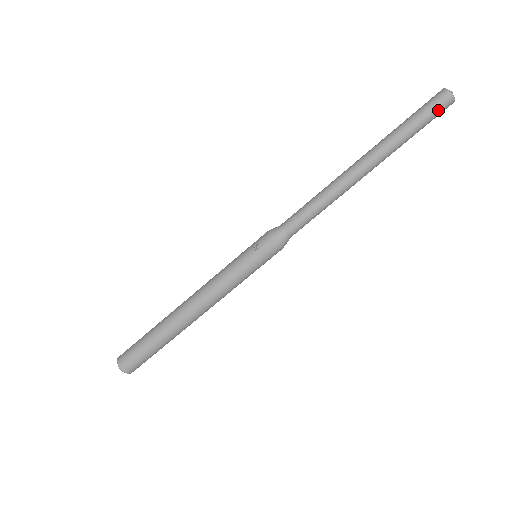
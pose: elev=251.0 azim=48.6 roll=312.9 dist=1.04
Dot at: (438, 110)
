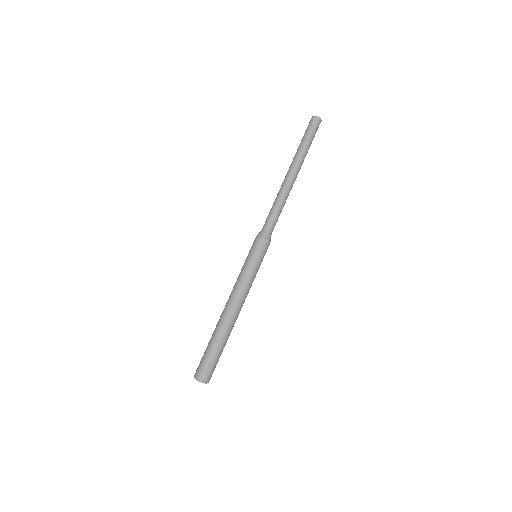
Dot at: (315, 127)
